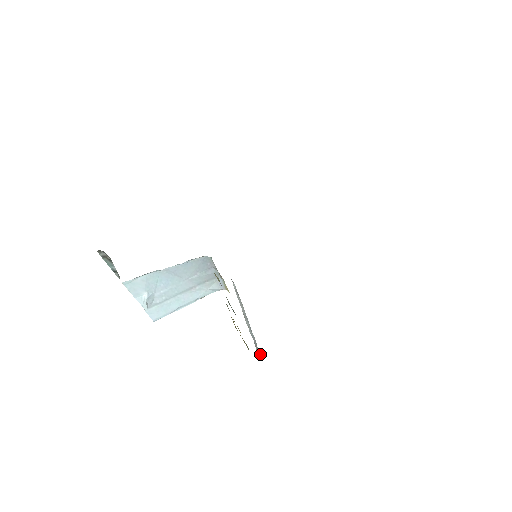
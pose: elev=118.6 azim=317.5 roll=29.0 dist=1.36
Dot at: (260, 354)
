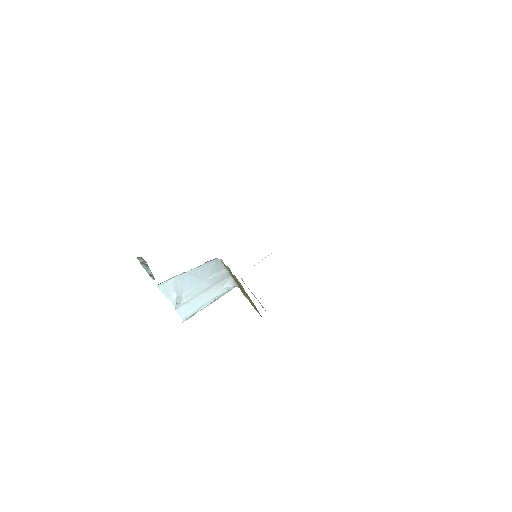
Dot at: occluded
